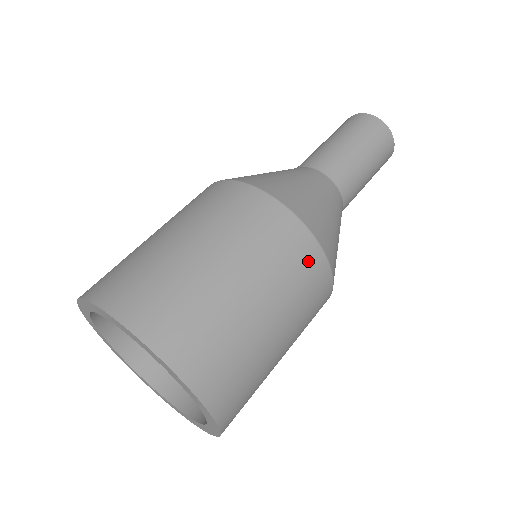
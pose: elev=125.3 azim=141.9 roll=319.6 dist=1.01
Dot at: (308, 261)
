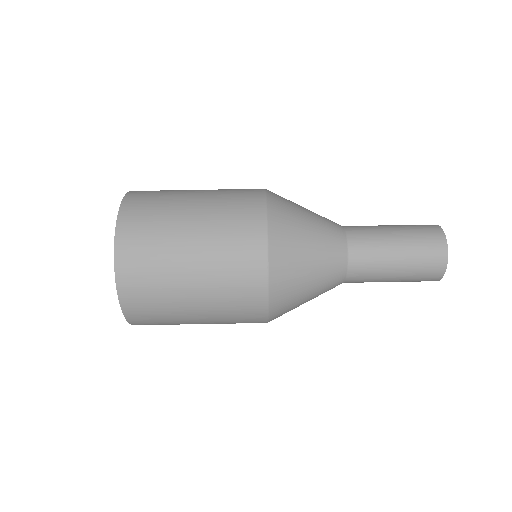
Dot at: (250, 308)
